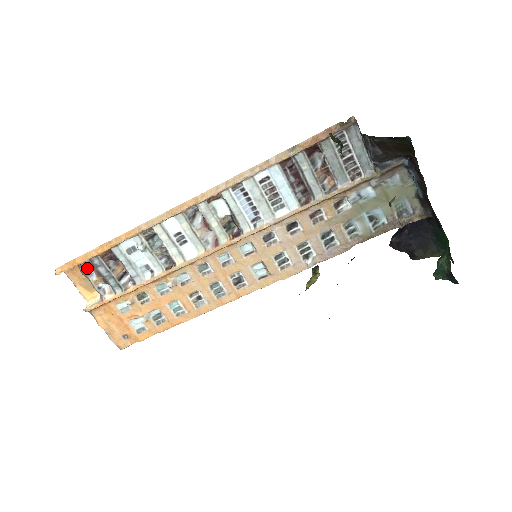
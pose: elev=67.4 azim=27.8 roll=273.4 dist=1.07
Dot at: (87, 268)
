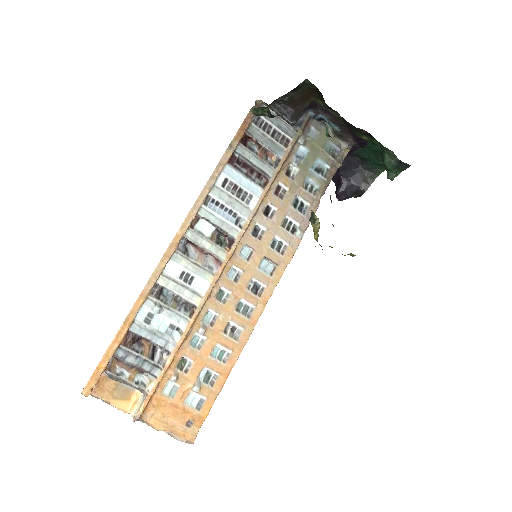
Dot at: (114, 369)
